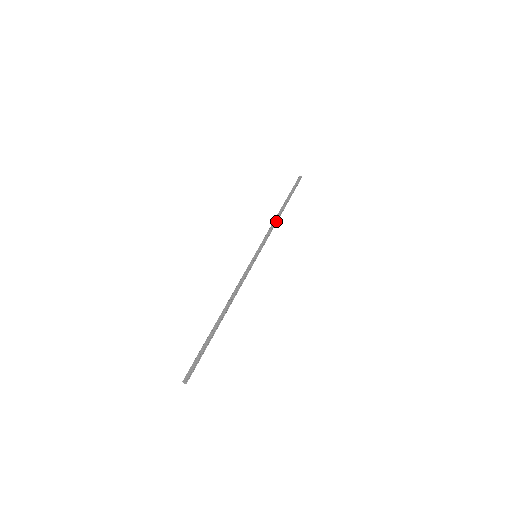
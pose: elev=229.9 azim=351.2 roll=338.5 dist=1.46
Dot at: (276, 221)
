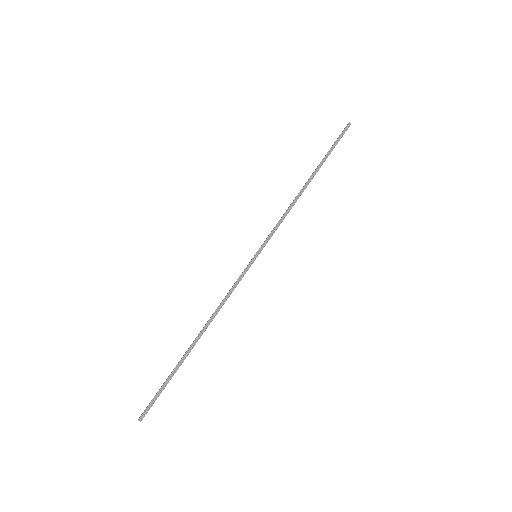
Dot at: (293, 201)
